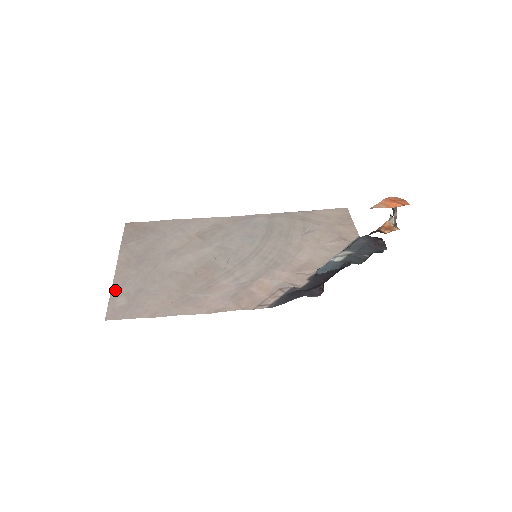
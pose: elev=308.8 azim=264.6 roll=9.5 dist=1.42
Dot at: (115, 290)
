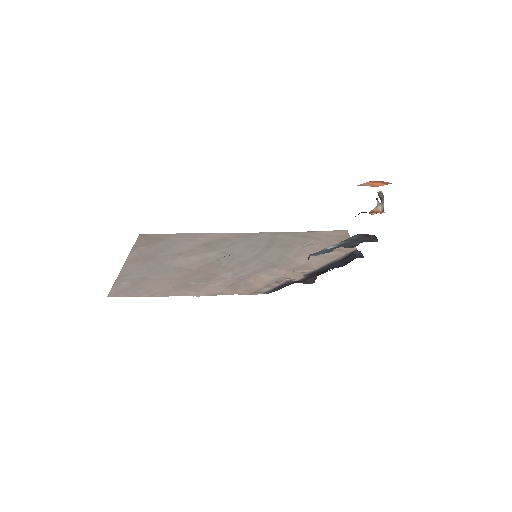
Dot at: (121, 277)
